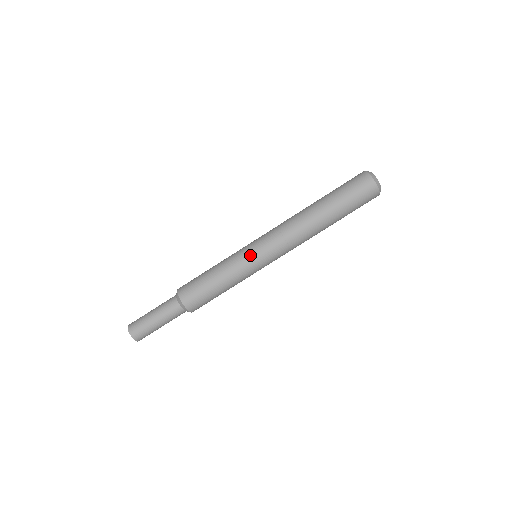
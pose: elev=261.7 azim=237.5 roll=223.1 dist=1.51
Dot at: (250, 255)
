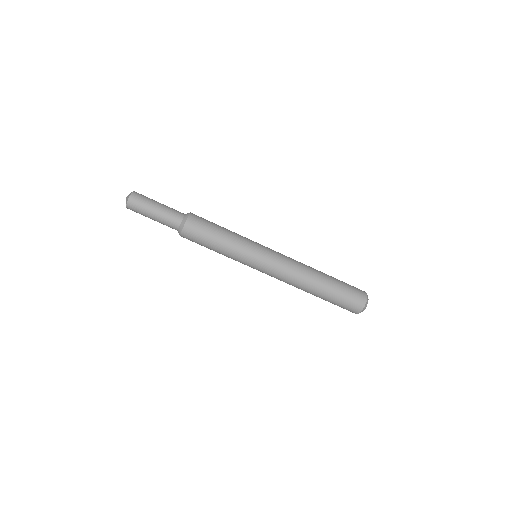
Dot at: (254, 258)
